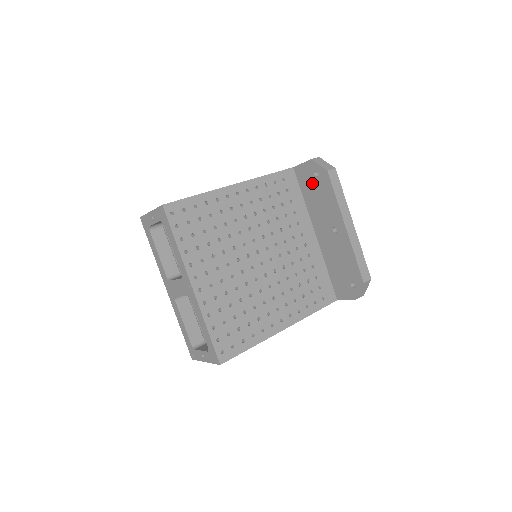
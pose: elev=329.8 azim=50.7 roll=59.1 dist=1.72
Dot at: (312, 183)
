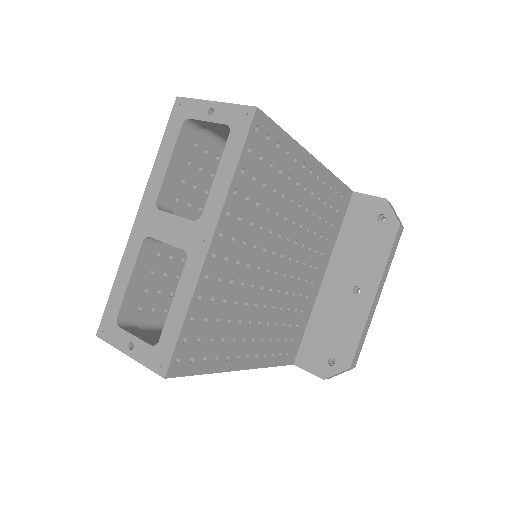
Dot at: (367, 223)
